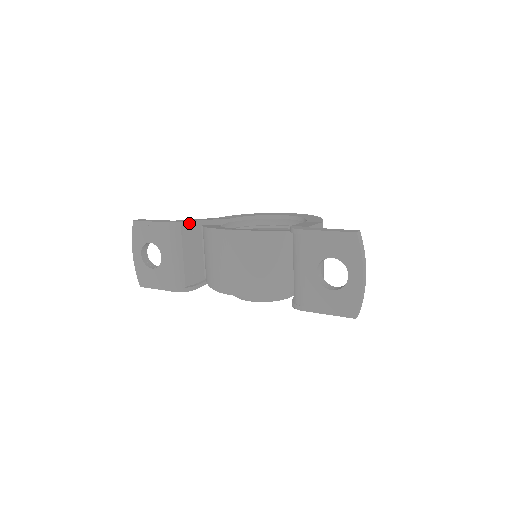
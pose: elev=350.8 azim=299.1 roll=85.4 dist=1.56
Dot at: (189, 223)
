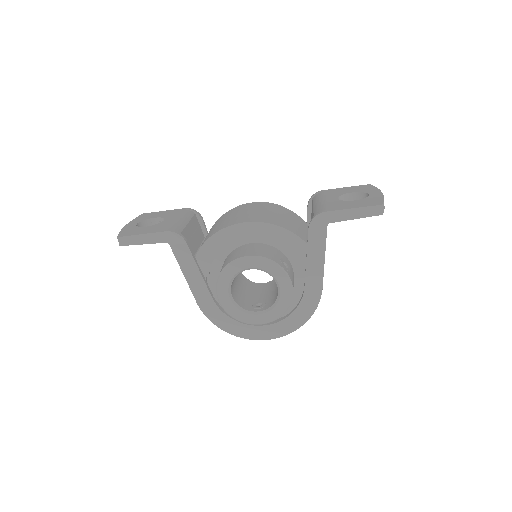
Dot at: (202, 218)
